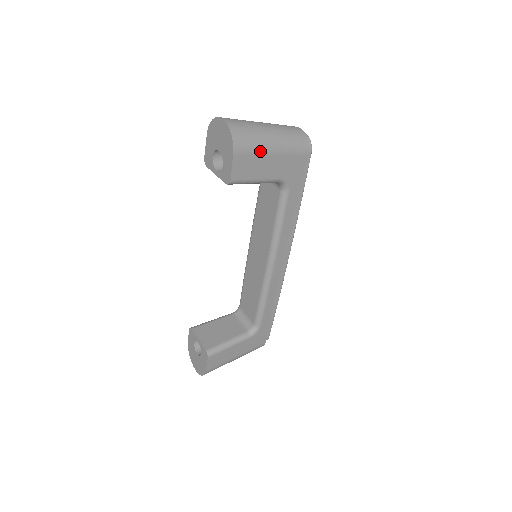
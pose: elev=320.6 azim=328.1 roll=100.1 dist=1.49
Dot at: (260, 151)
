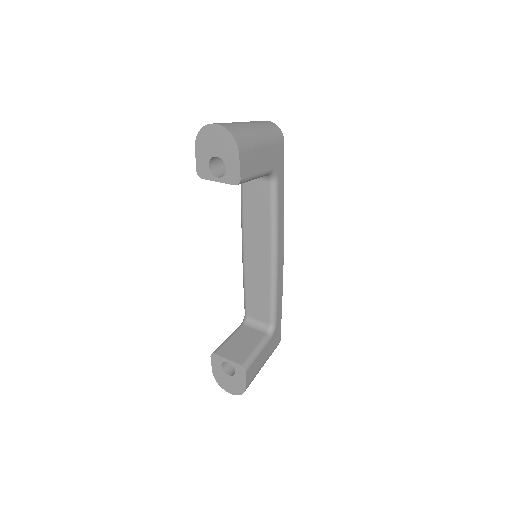
Dot at: (255, 145)
